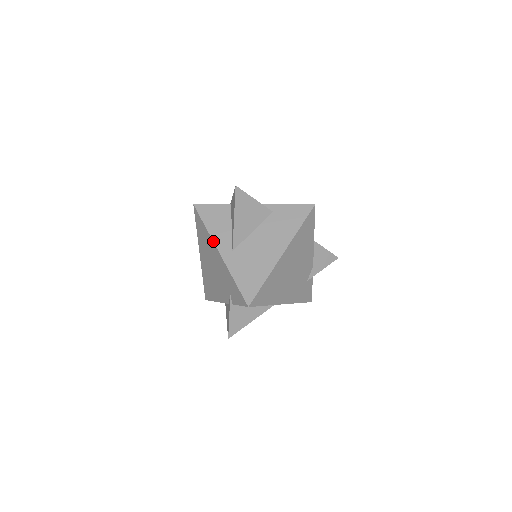
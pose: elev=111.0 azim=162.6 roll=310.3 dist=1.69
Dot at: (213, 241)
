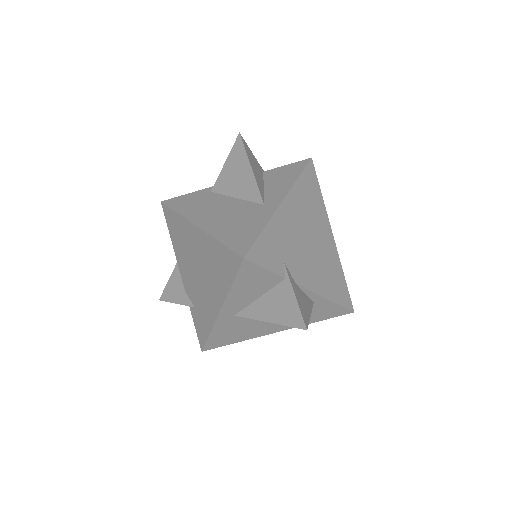
Dot at: (225, 301)
